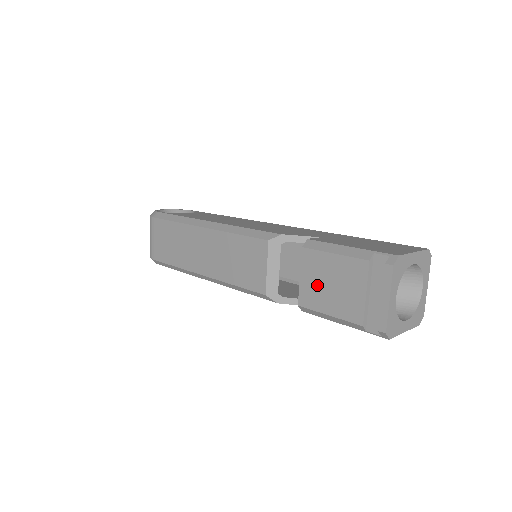
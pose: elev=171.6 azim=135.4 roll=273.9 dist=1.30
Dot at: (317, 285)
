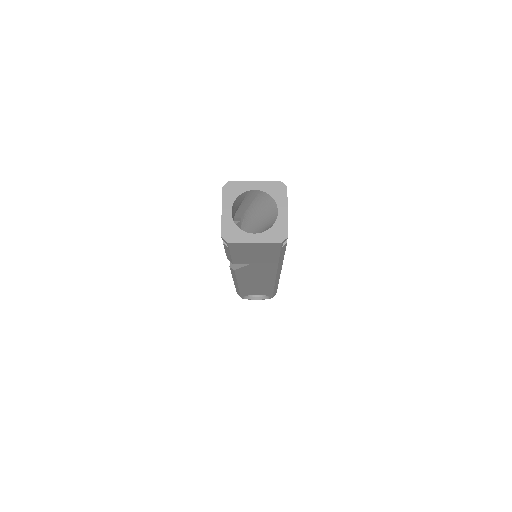
Dot at: occluded
